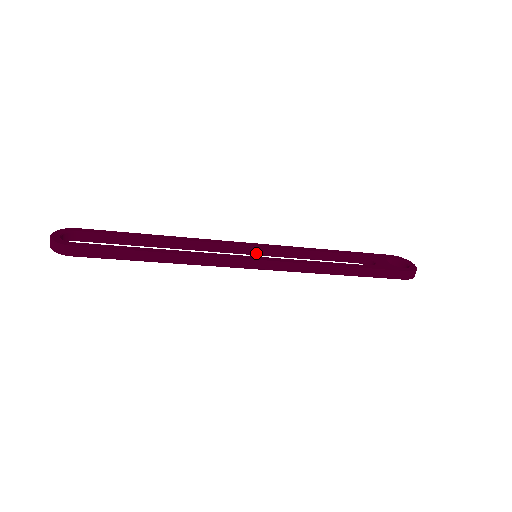
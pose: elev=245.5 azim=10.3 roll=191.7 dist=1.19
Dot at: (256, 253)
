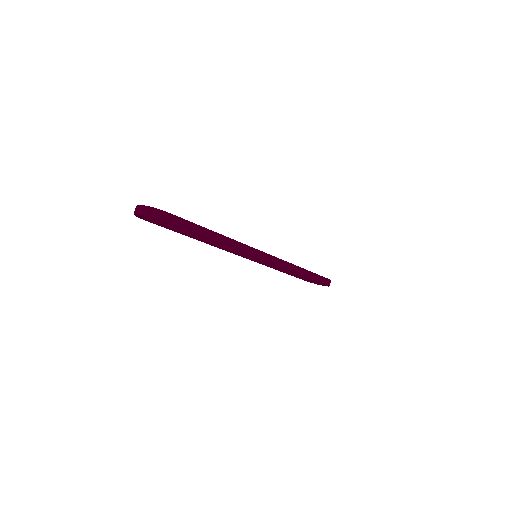
Dot at: (250, 257)
